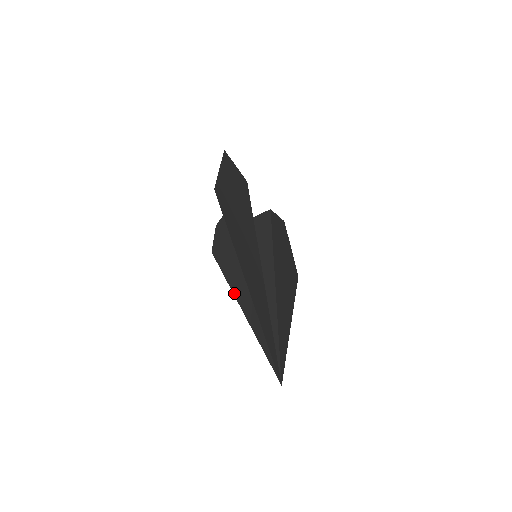
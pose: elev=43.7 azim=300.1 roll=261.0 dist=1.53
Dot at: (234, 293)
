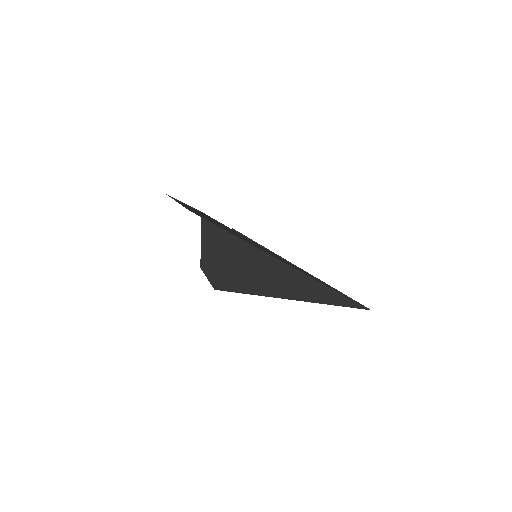
Dot at: (264, 295)
